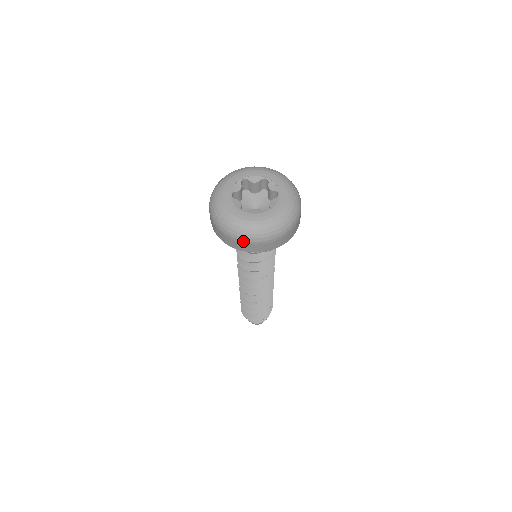
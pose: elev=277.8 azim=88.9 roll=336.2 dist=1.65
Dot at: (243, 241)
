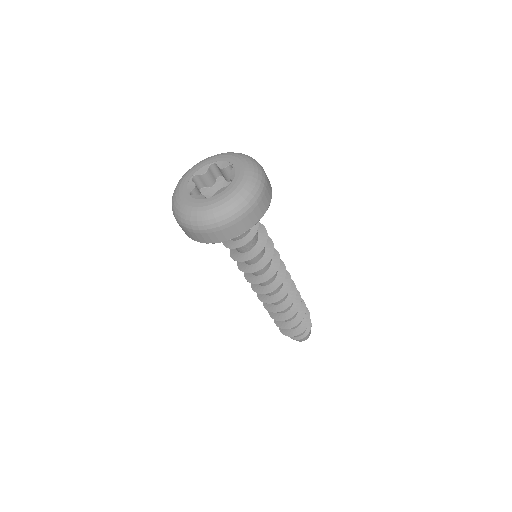
Dot at: (227, 224)
